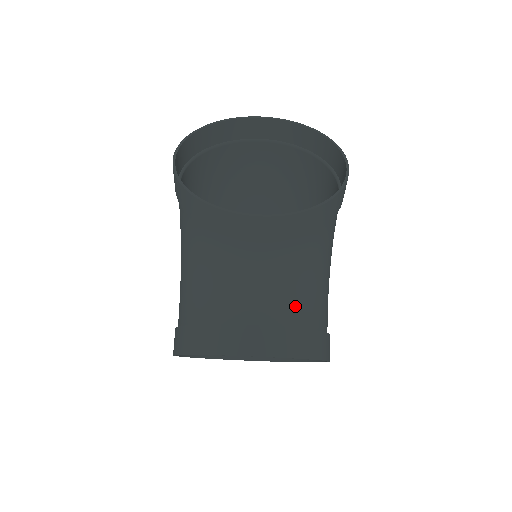
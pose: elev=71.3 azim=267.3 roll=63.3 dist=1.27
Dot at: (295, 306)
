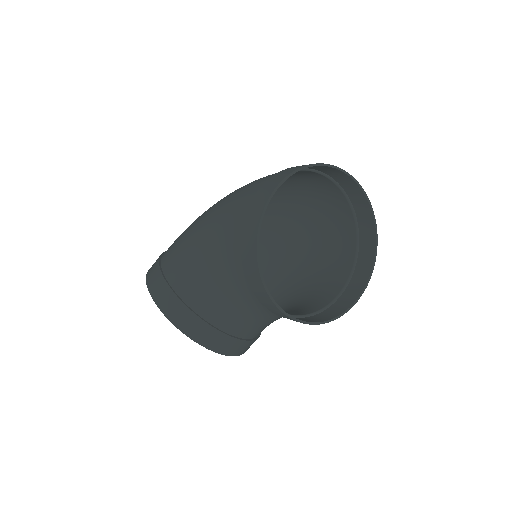
Dot at: (259, 329)
